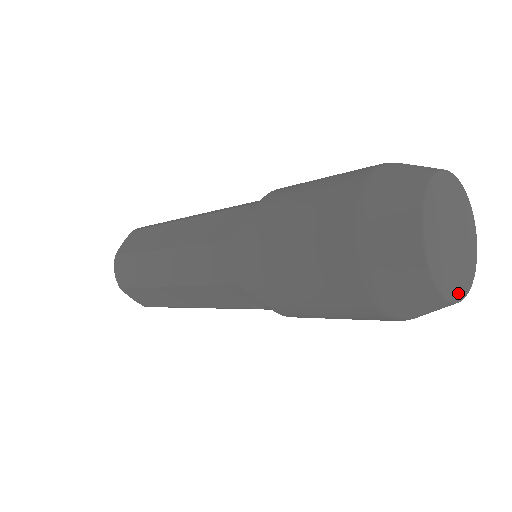
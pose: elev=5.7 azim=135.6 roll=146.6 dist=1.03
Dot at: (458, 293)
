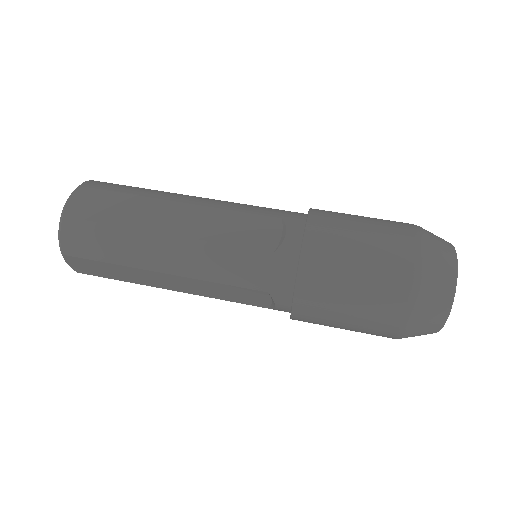
Dot at: occluded
